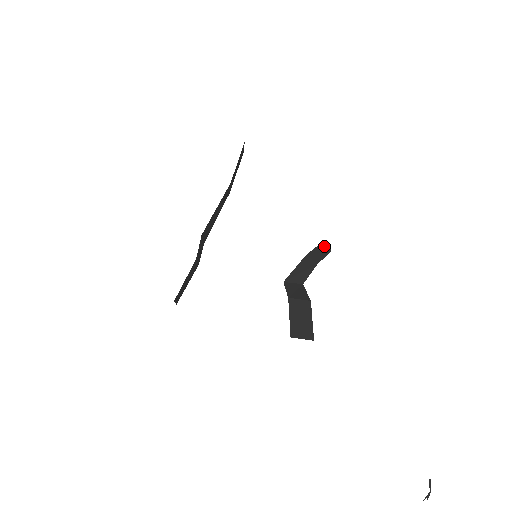
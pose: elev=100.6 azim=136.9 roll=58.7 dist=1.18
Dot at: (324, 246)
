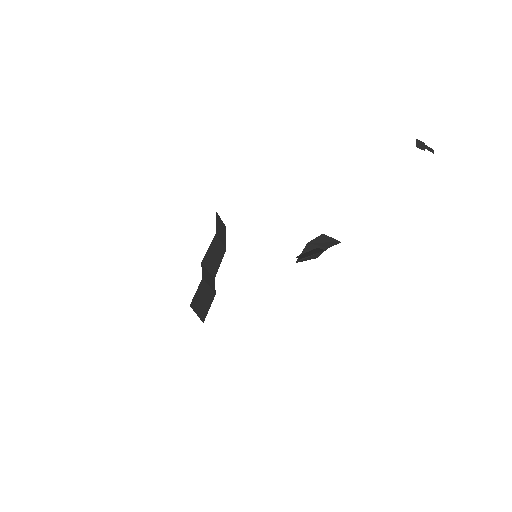
Dot at: (327, 238)
